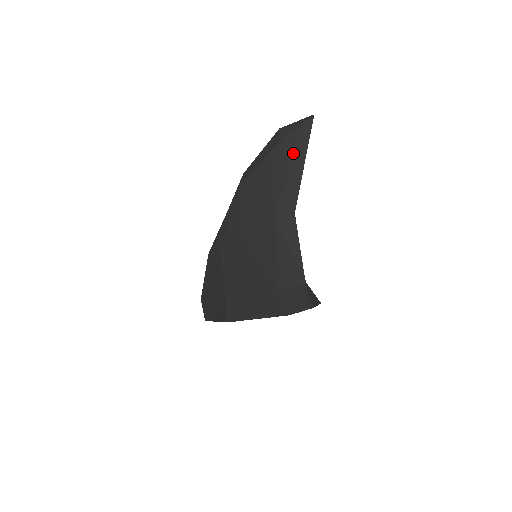
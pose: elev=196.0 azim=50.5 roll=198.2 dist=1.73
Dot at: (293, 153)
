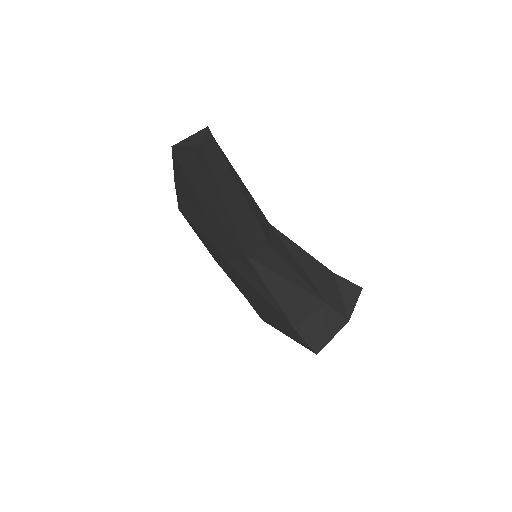
Dot at: (215, 188)
